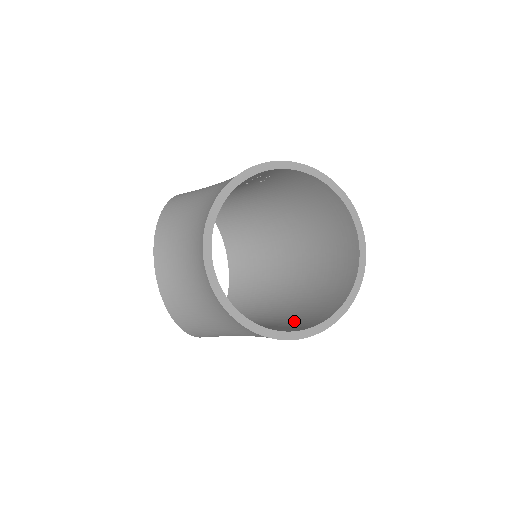
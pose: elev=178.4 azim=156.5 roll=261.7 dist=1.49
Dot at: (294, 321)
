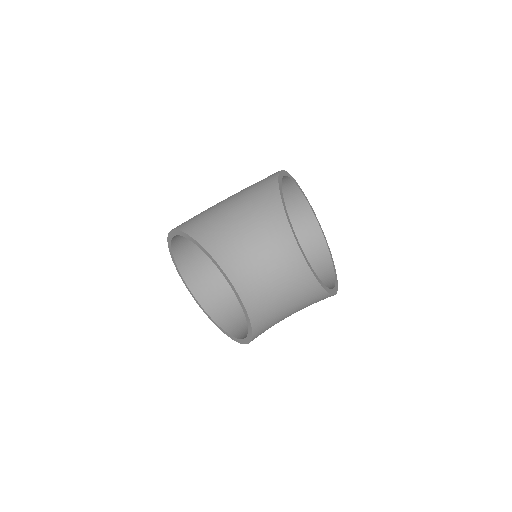
Dot at: occluded
